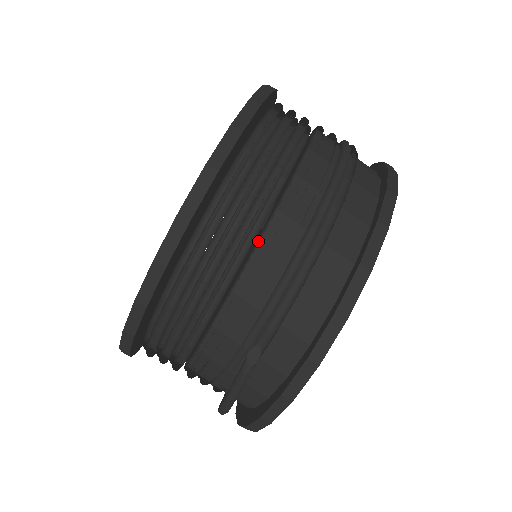
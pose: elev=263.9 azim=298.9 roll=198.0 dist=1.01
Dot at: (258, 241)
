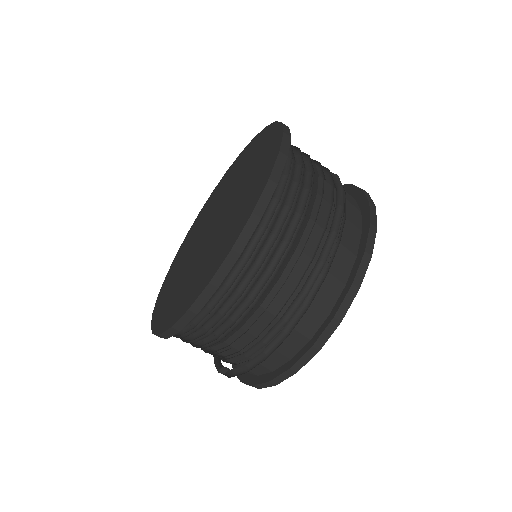
Dot at: (227, 337)
